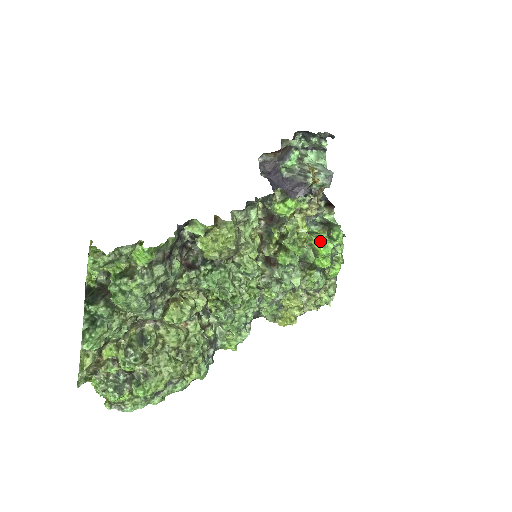
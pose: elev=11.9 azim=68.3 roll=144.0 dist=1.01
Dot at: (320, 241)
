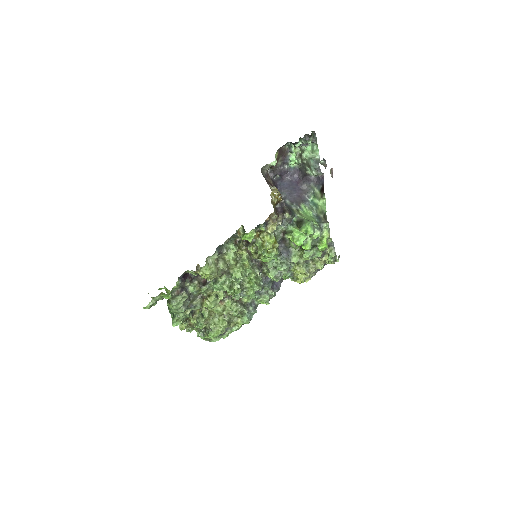
Dot at: (293, 238)
